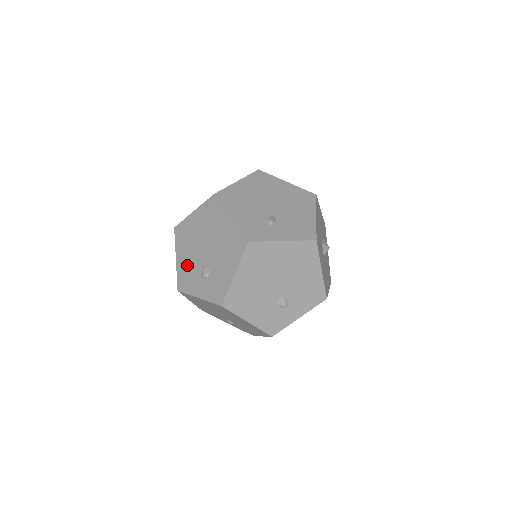
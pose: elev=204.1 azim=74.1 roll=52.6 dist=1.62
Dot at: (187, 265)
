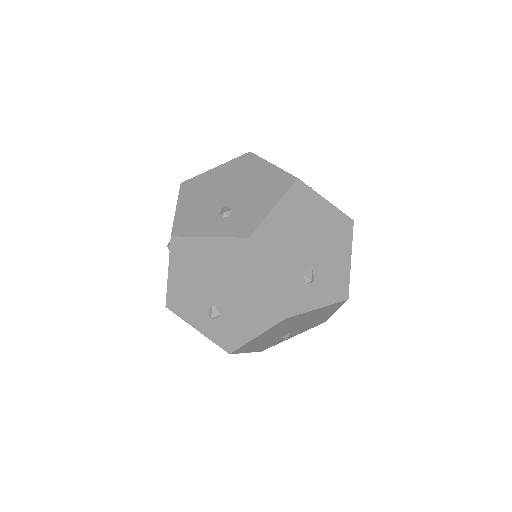
Dot at: (195, 210)
